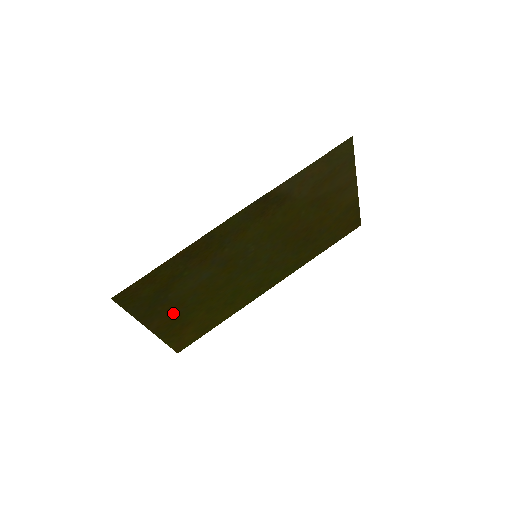
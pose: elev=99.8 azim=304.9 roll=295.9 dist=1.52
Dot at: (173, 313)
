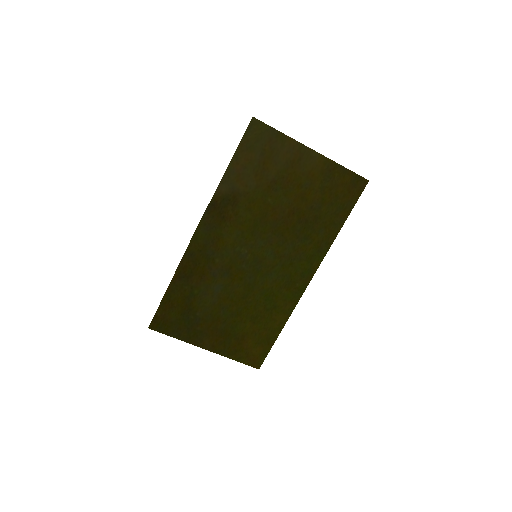
Dot at: (217, 330)
